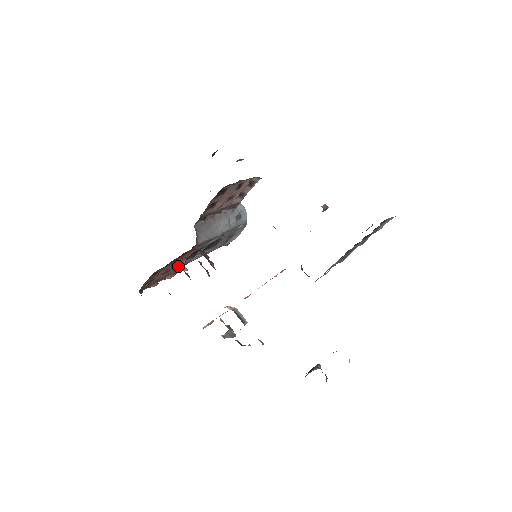
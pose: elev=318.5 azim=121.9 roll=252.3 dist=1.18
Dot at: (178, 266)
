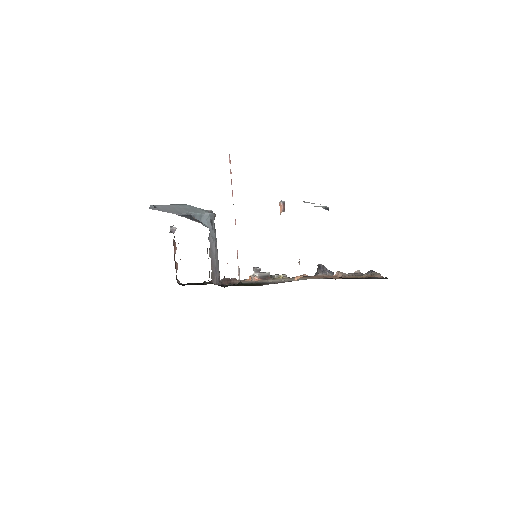
Dot at: occluded
